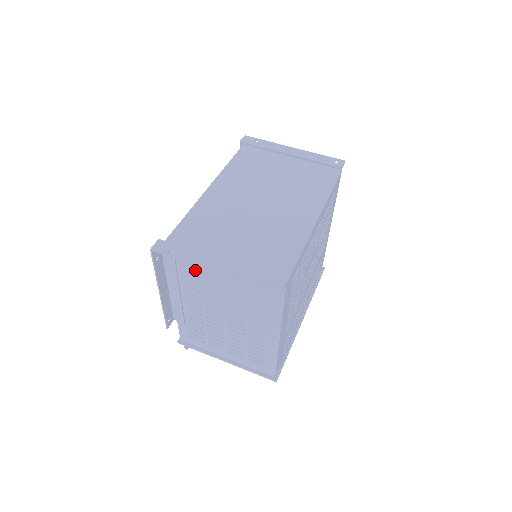
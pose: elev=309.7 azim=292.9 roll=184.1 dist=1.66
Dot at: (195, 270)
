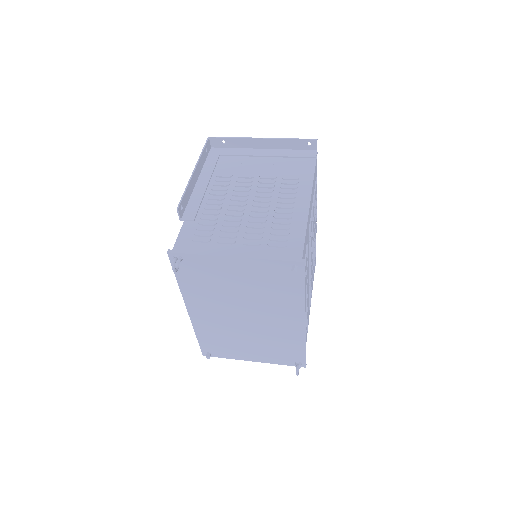
Dot at: (235, 163)
